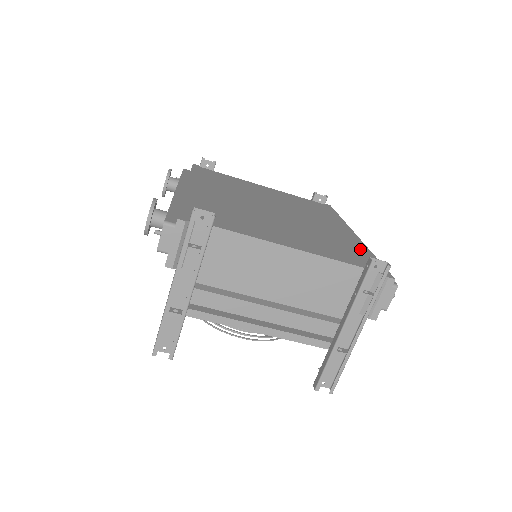
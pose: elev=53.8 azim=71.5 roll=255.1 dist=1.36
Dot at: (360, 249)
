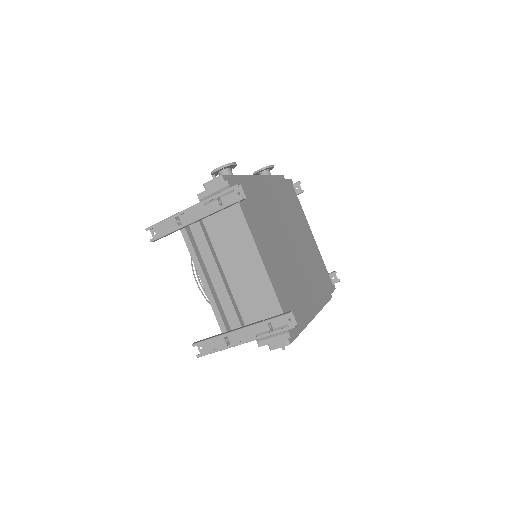
Dot at: (302, 311)
